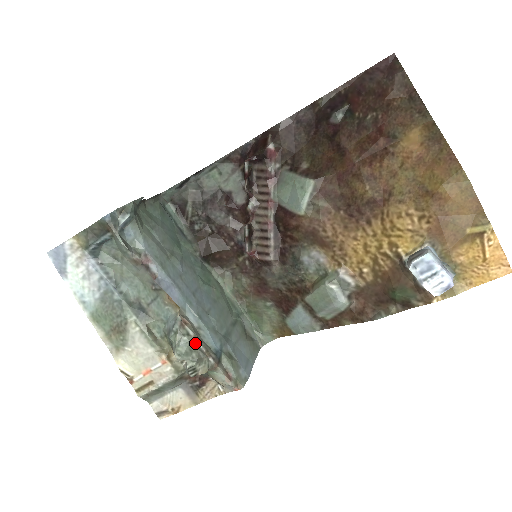
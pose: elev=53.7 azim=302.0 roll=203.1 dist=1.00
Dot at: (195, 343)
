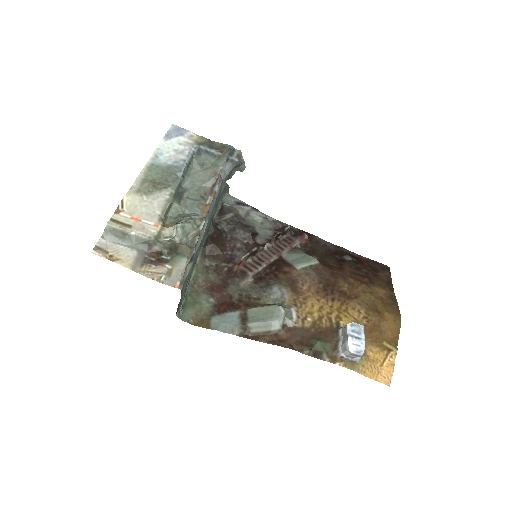
Dot at: (195, 234)
